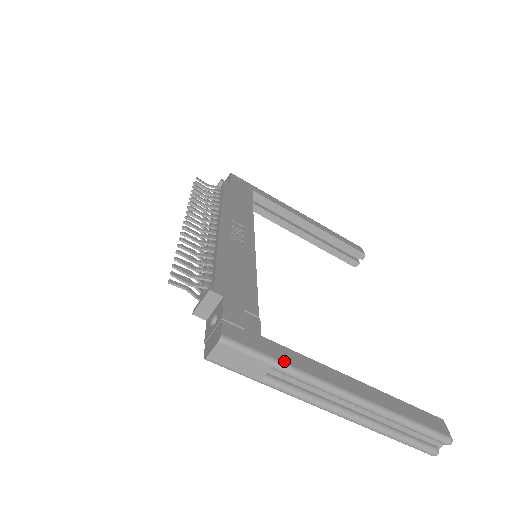
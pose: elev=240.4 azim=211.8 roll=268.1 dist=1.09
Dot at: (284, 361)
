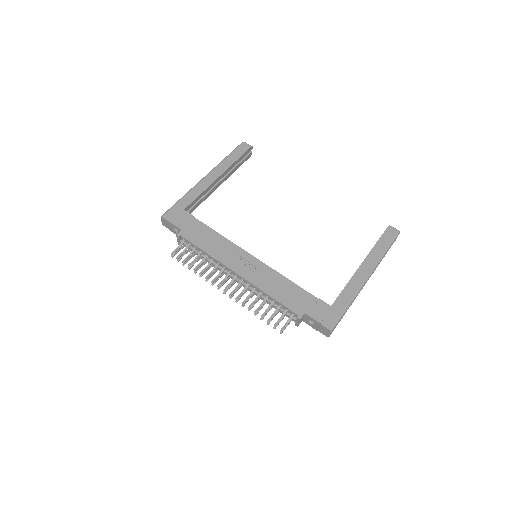
Dot at: (347, 303)
